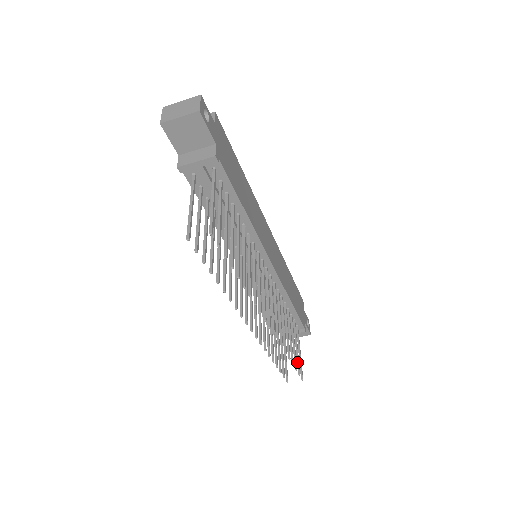
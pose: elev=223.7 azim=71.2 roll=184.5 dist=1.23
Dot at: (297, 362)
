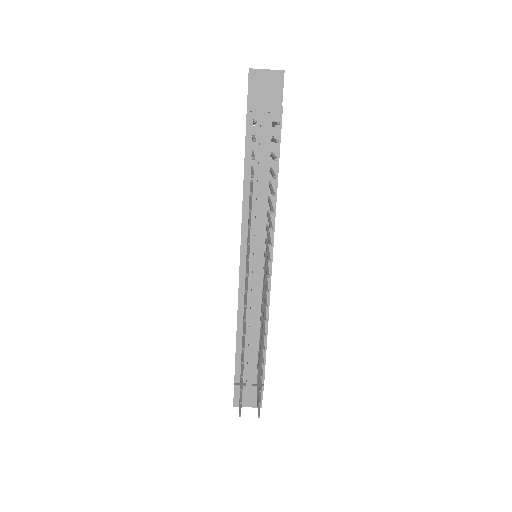
Dot at: (259, 393)
